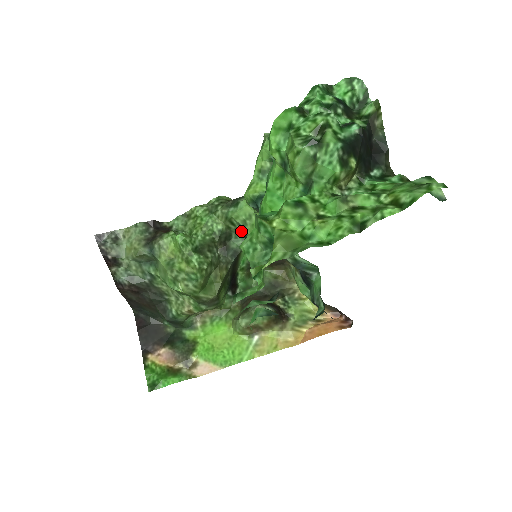
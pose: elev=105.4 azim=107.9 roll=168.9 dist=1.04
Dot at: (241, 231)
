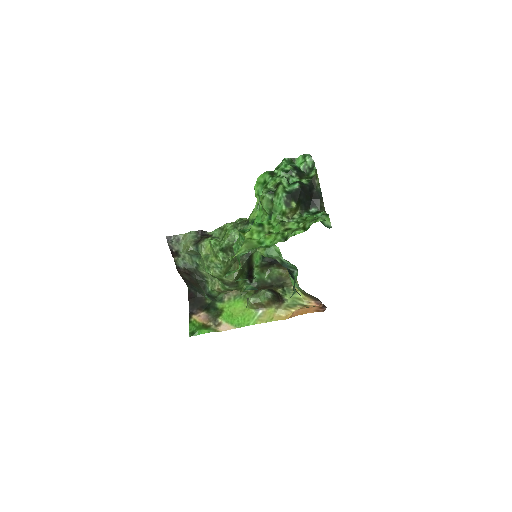
Dot at: occluded
